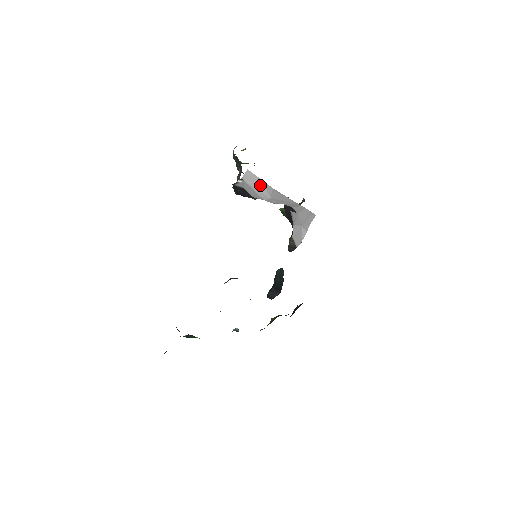
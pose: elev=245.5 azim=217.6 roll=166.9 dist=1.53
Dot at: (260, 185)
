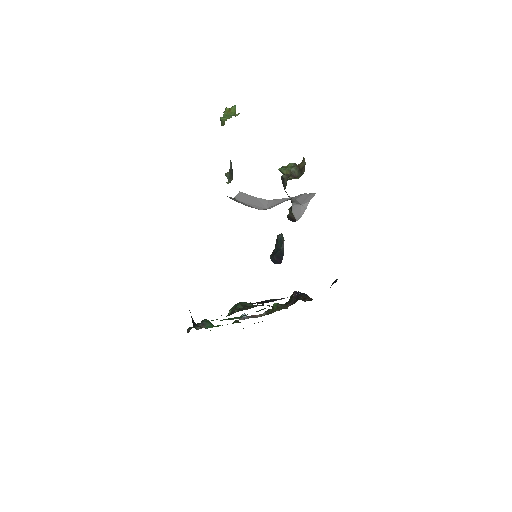
Dot at: (254, 201)
